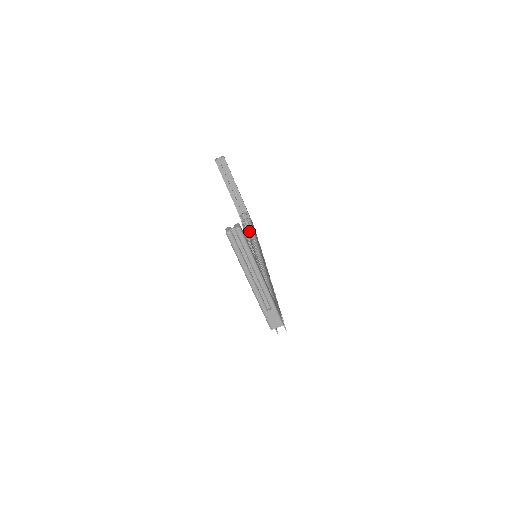
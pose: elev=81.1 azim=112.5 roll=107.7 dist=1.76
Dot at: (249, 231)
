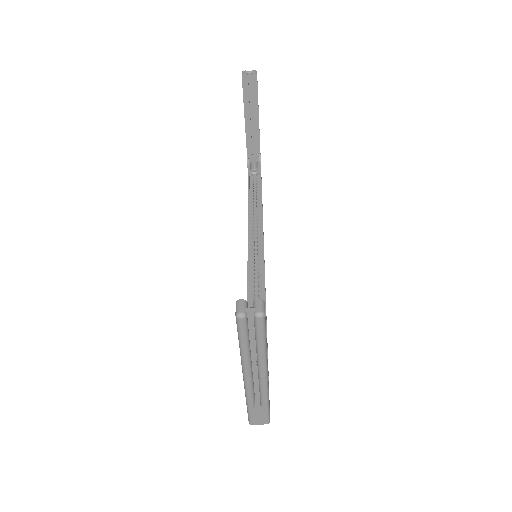
Dot at: (254, 191)
